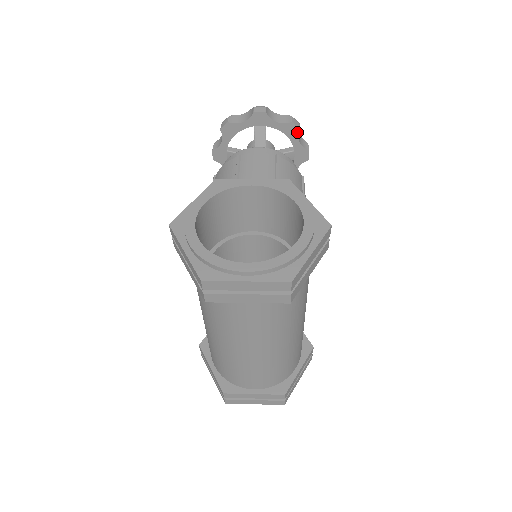
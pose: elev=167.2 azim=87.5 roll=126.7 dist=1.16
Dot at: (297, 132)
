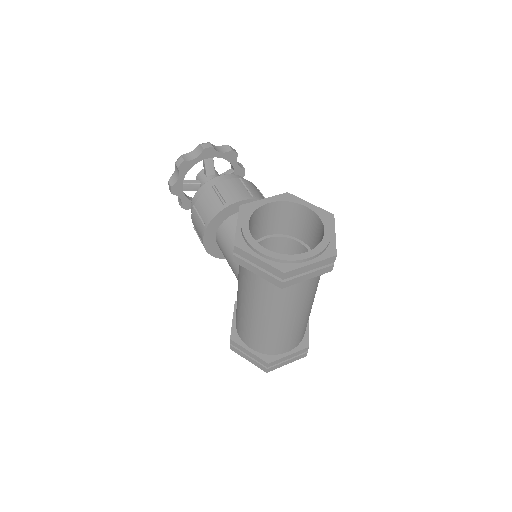
Dot at: (236, 157)
